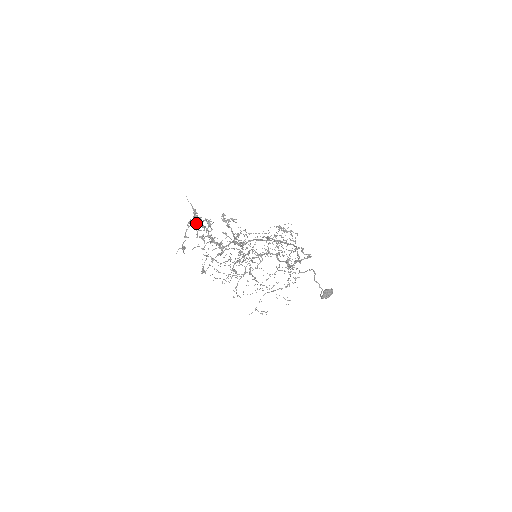
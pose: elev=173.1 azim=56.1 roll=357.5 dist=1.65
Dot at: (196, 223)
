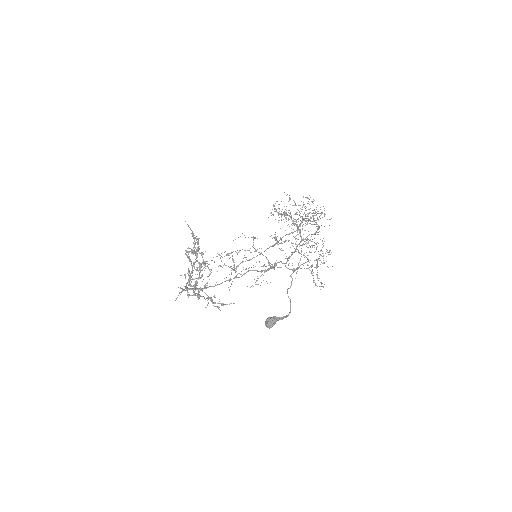
Dot at: (197, 244)
